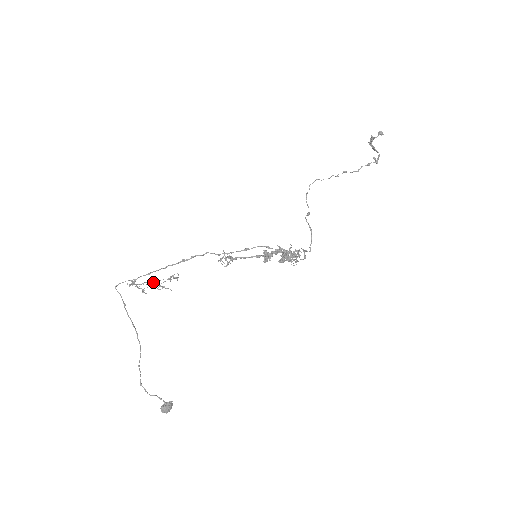
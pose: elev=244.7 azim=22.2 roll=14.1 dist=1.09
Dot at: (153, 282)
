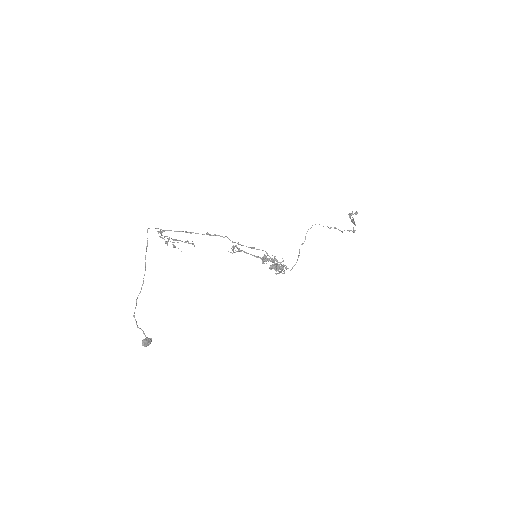
Dot at: (173, 239)
